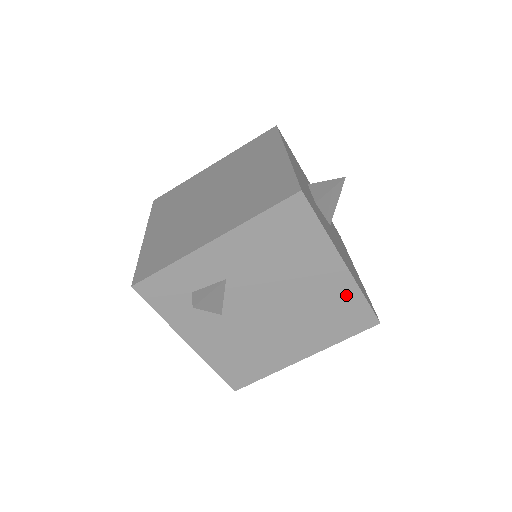
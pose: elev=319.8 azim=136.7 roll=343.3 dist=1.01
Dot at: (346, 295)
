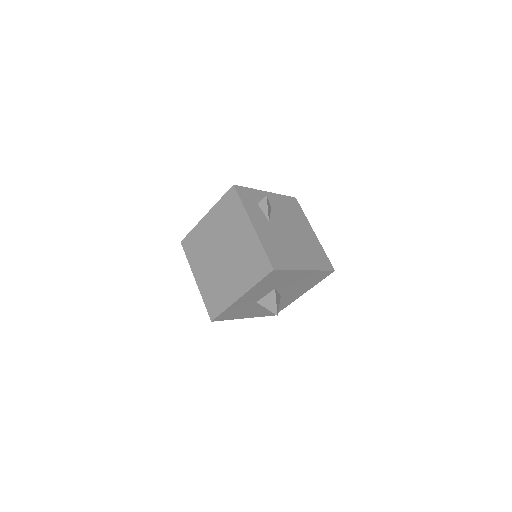
Dot at: (318, 247)
